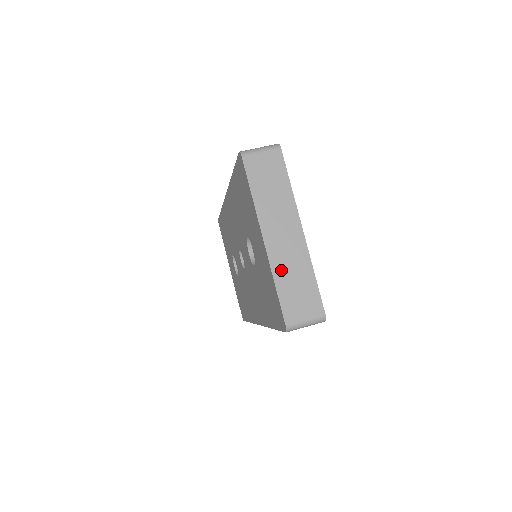
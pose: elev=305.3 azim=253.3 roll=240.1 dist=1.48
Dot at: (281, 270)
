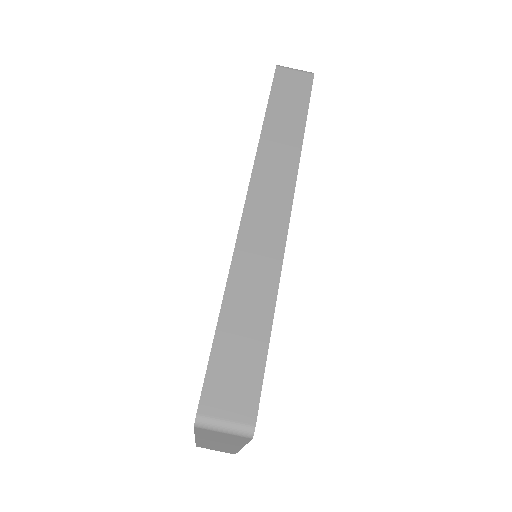
Dot at: (205, 444)
